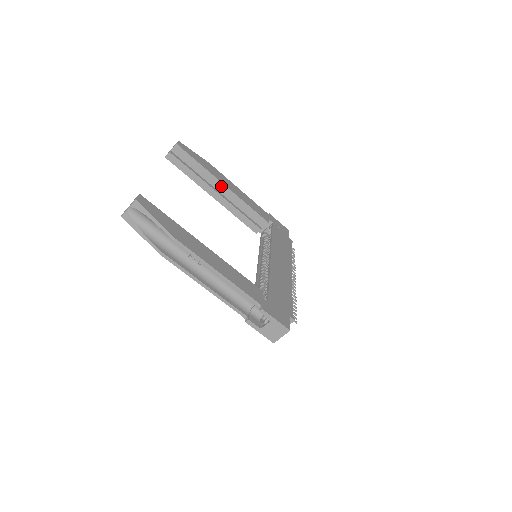
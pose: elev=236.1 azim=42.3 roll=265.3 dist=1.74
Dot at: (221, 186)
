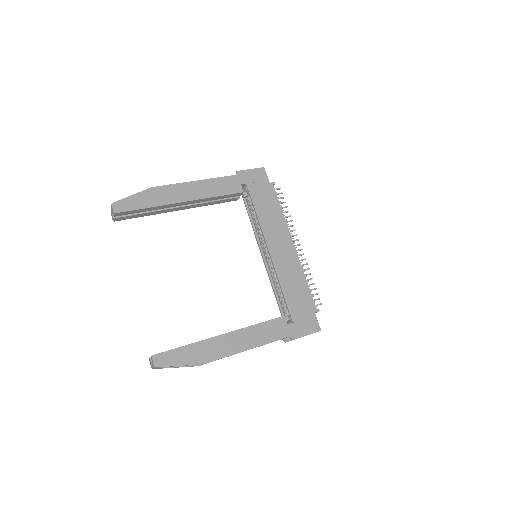
Dot at: (180, 204)
